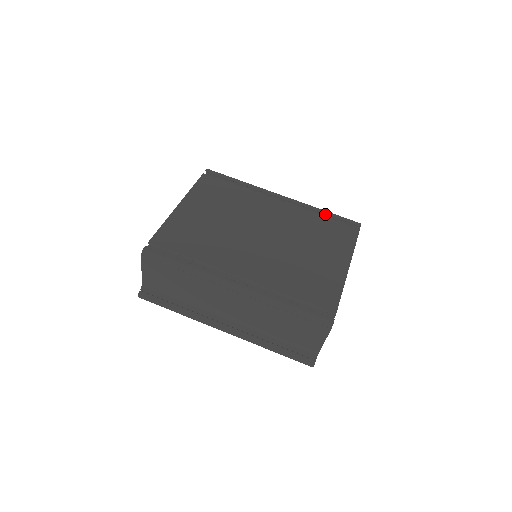
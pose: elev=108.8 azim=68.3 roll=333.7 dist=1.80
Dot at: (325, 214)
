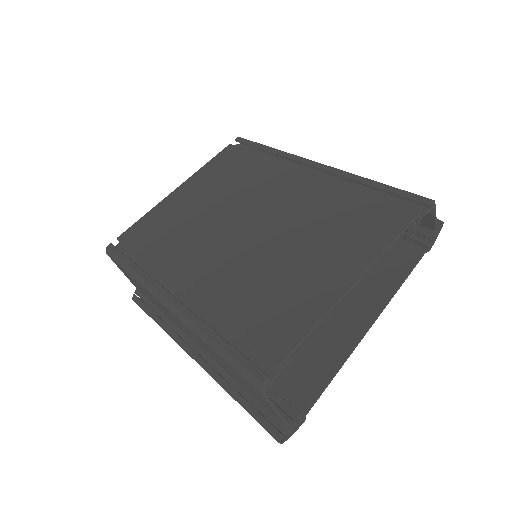
Dot at: (373, 186)
